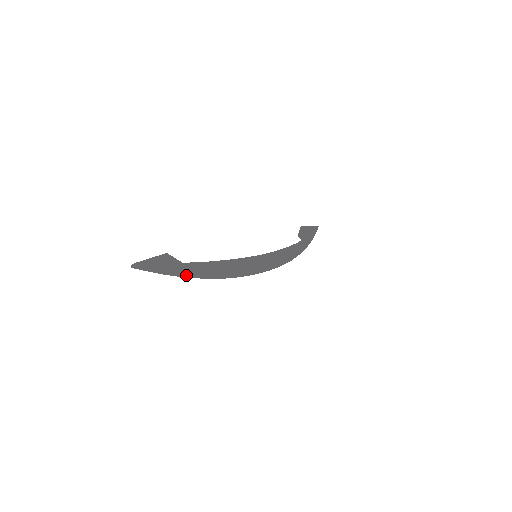
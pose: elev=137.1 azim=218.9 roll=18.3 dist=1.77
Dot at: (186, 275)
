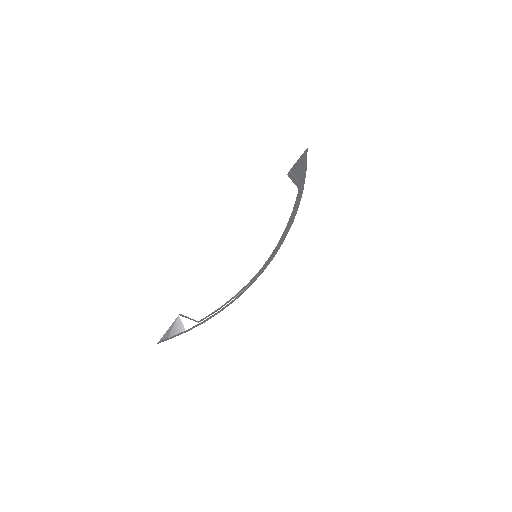
Dot at: (204, 322)
